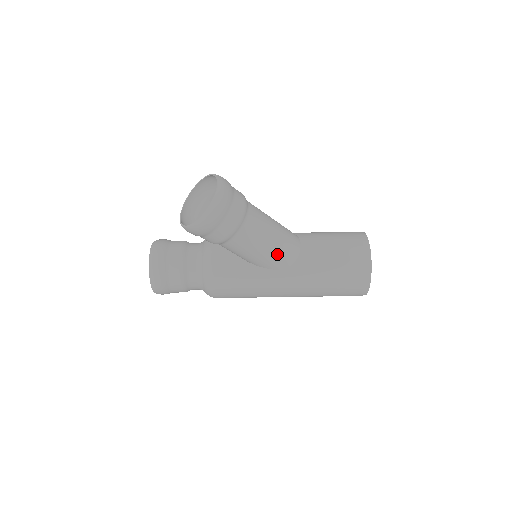
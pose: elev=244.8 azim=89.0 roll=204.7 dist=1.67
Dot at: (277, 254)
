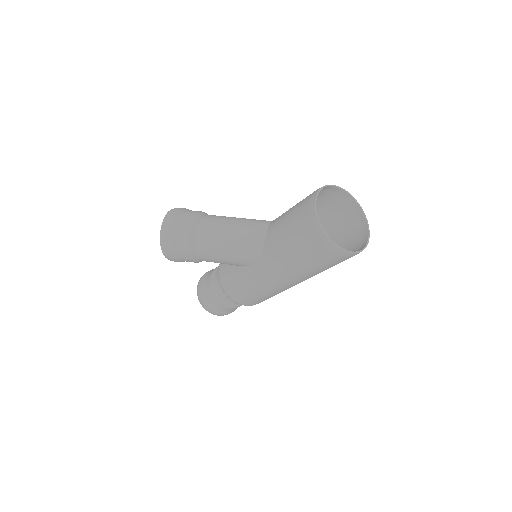
Dot at: (241, 250)
